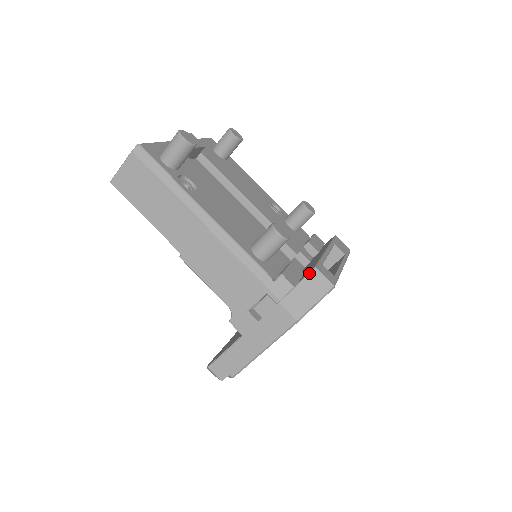
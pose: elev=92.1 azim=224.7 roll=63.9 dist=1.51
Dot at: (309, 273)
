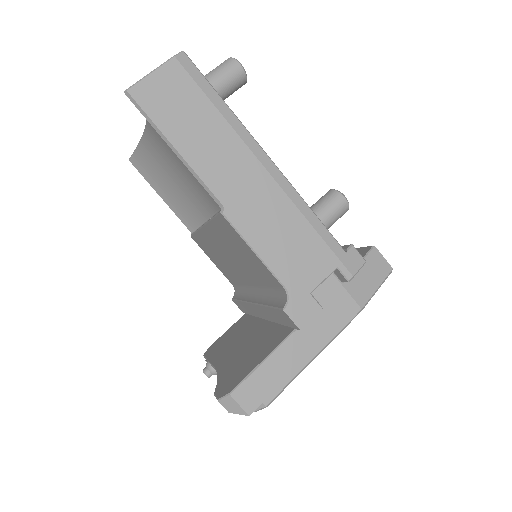
Dot at: (369, 251)
